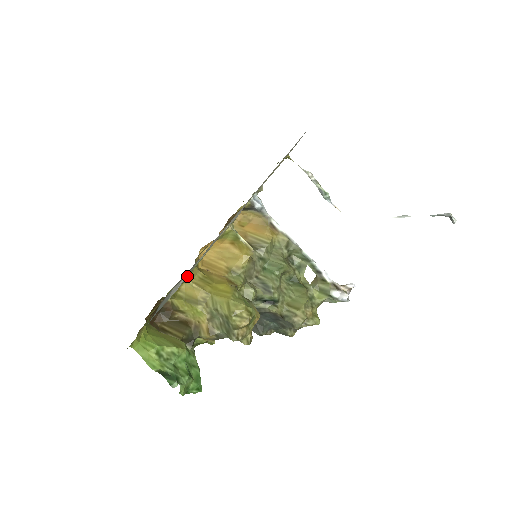
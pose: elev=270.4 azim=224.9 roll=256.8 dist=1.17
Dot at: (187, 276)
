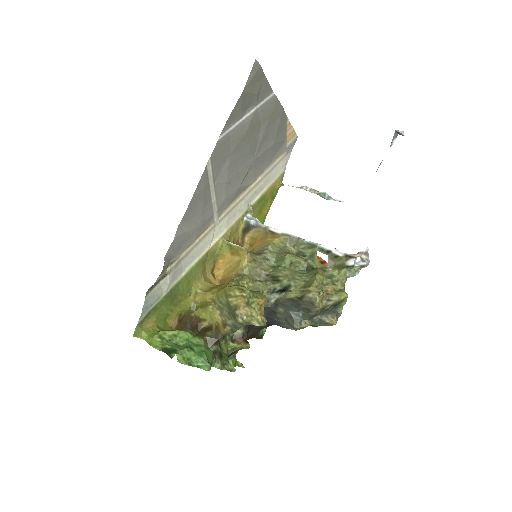
Dot at: (196, 287)
